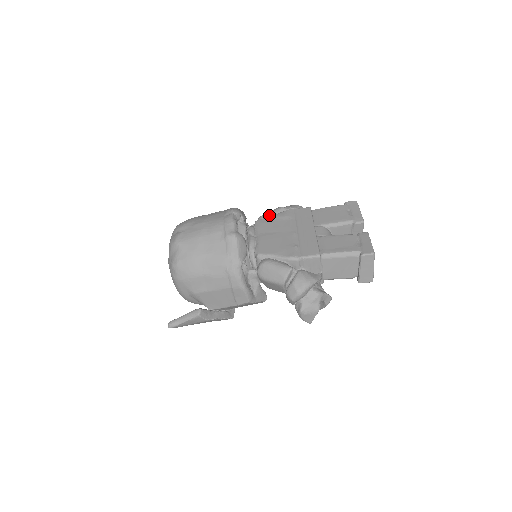
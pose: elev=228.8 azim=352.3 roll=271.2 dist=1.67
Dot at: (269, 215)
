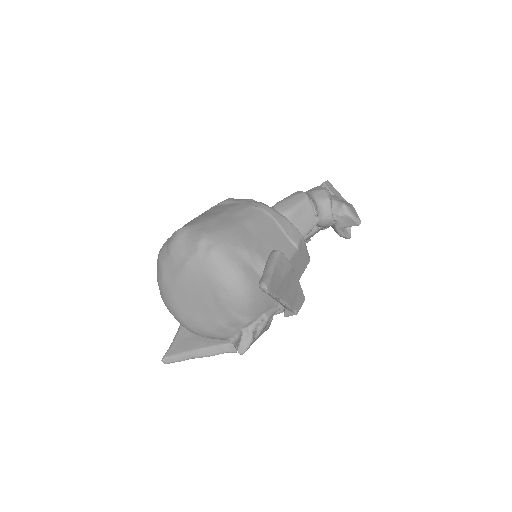
Dot at: occluded
